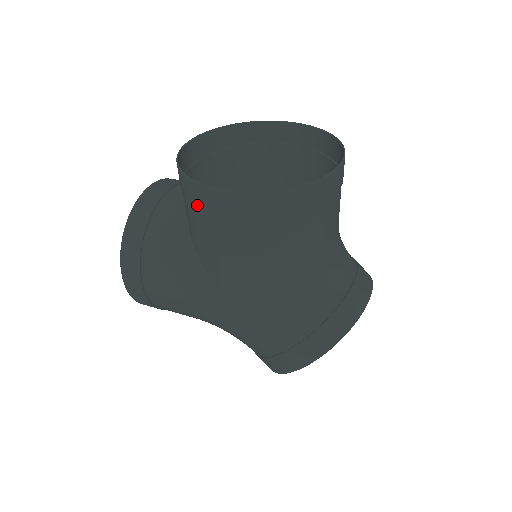
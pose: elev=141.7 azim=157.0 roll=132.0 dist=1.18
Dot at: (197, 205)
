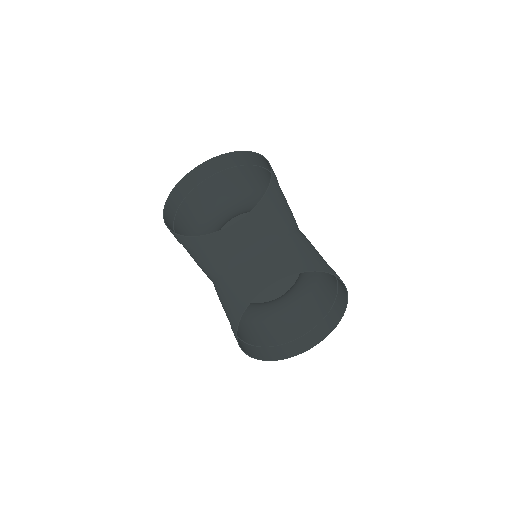
Dot at: (230, 323)
